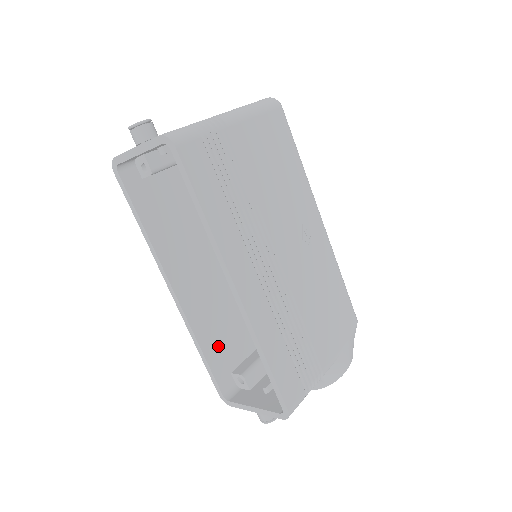
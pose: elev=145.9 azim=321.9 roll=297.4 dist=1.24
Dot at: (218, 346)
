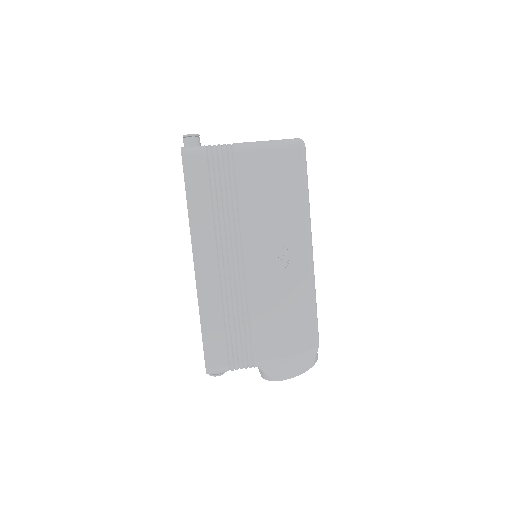
Dot at: occluded
